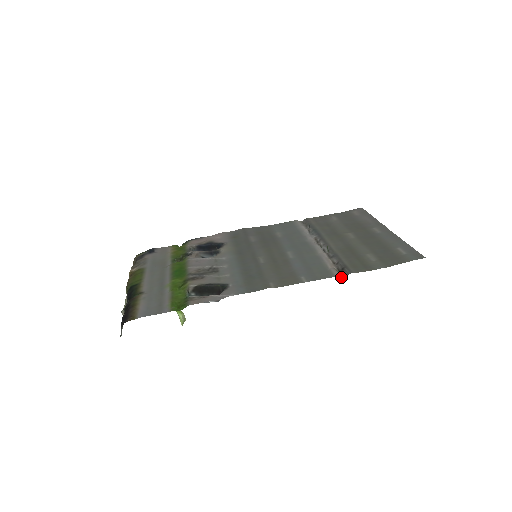
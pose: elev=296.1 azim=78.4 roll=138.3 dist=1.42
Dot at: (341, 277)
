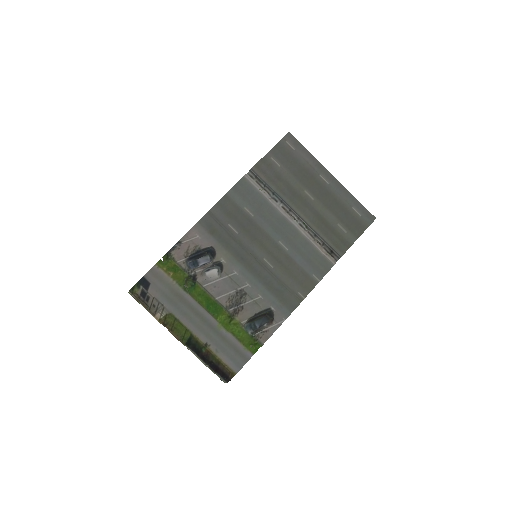
Dot at: occluded
